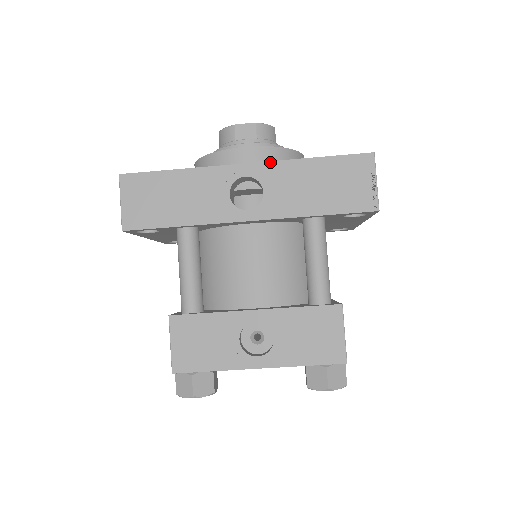
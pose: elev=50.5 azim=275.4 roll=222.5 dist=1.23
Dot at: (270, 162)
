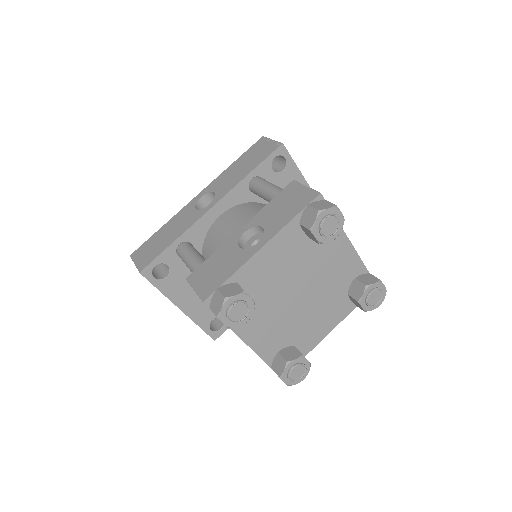
Dot at: (211, 183)
